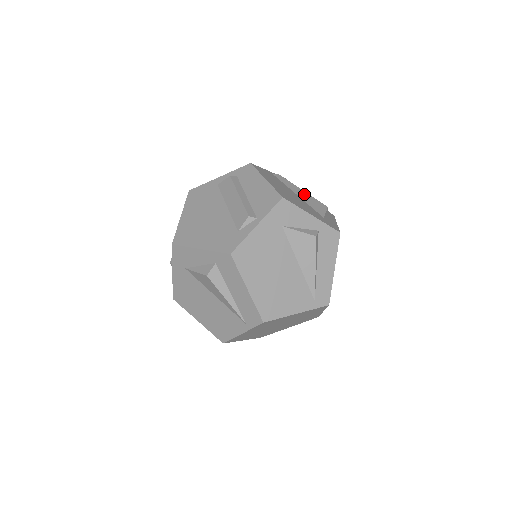
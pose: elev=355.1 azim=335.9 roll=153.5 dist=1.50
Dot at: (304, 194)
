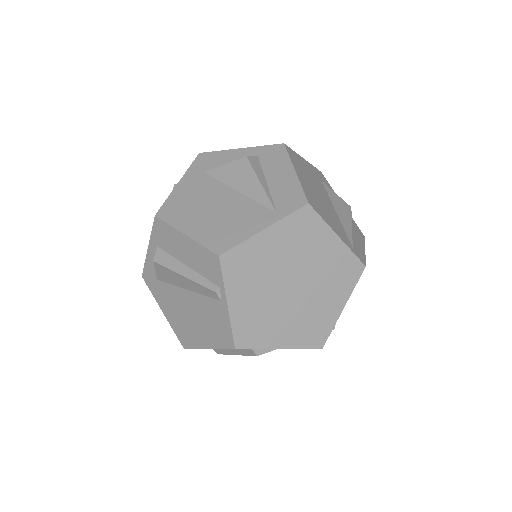
Dot at: occluded
